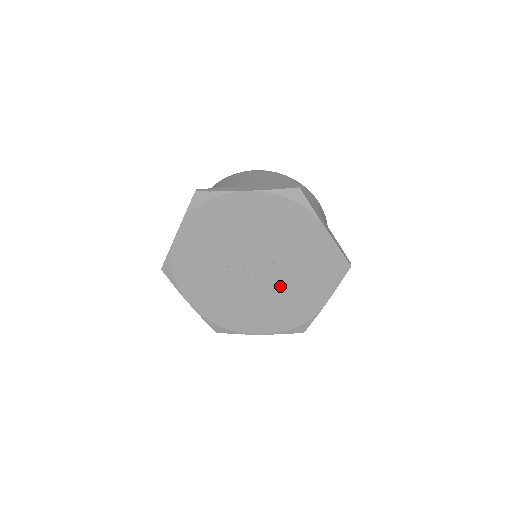
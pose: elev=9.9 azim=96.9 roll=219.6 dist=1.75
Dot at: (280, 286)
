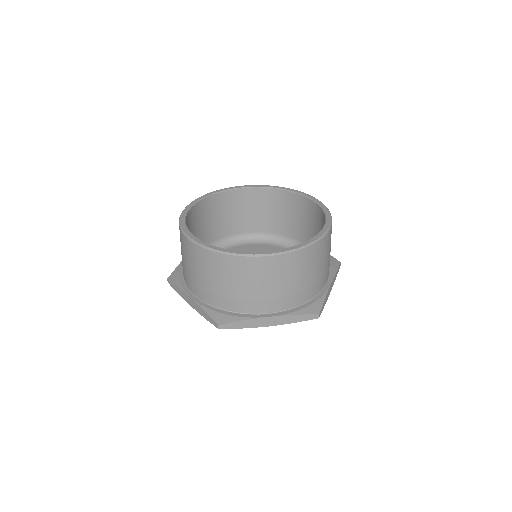
Dot at: occluded
